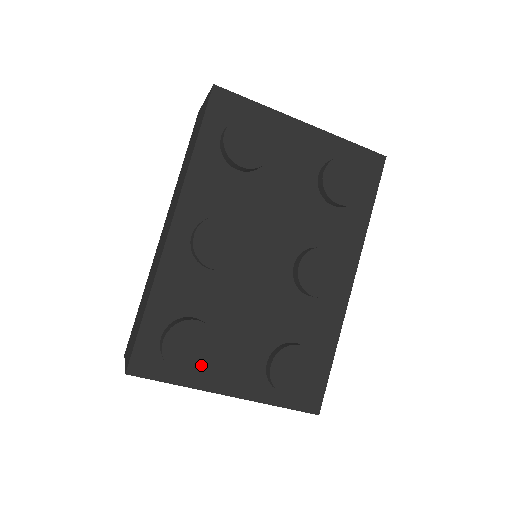
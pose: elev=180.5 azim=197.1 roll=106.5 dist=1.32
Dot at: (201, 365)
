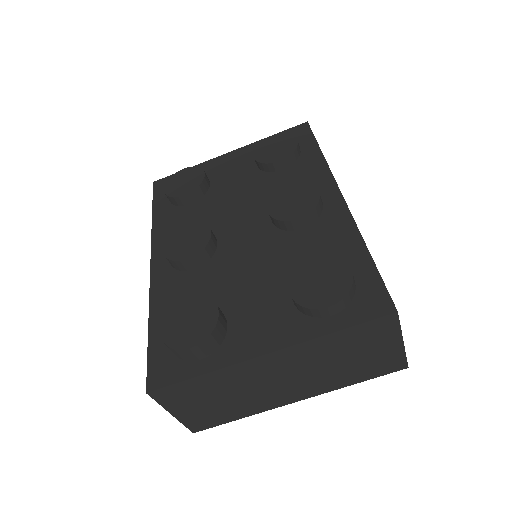
Dot at: (206, 329)
